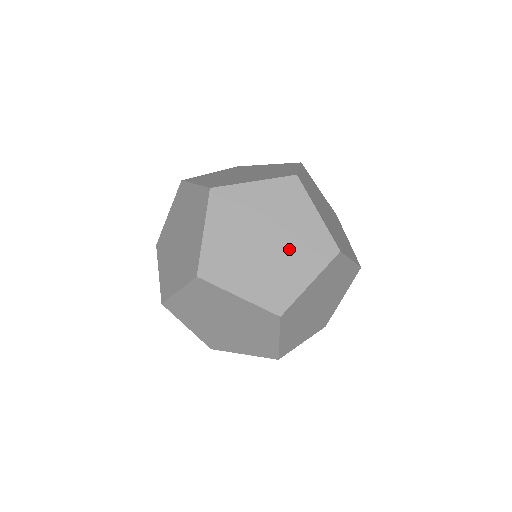
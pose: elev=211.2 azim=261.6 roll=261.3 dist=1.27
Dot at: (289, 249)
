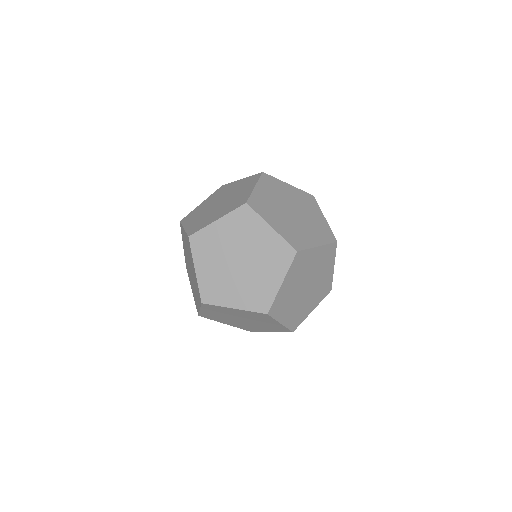
Dot at: (306, 223)
